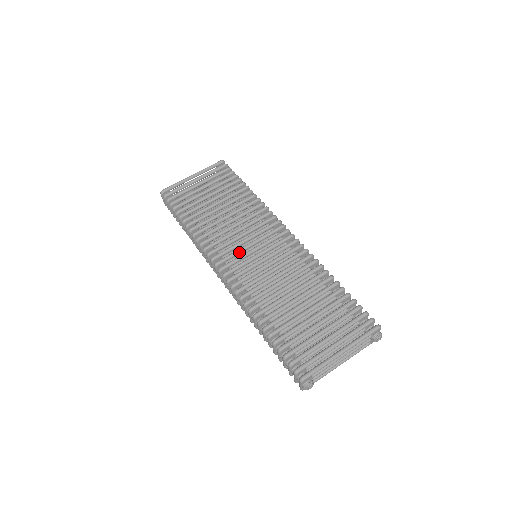
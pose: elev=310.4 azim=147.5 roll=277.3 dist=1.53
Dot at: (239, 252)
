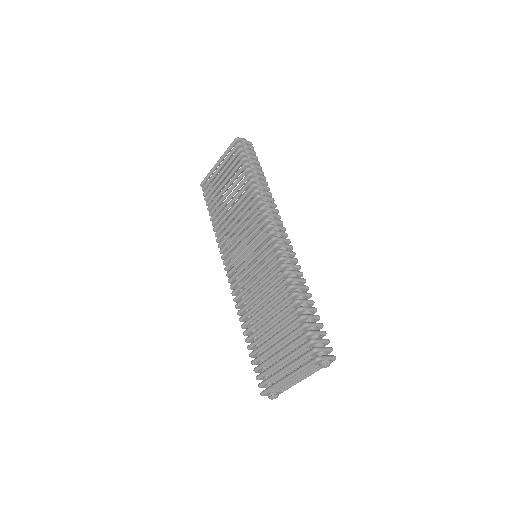
Dot at: (238, 257)
